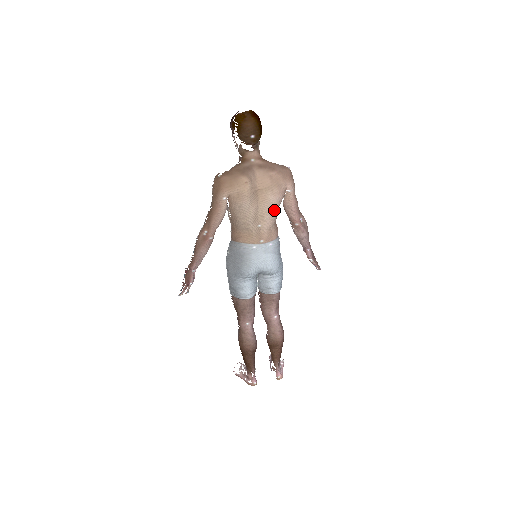
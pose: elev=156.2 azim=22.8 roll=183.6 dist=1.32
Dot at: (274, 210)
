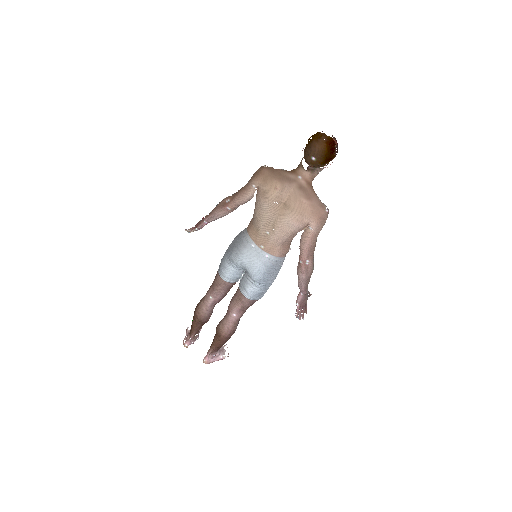
Dot at: (286, 231)
